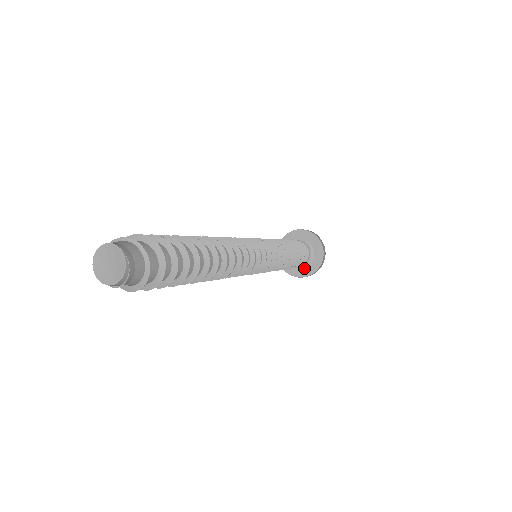
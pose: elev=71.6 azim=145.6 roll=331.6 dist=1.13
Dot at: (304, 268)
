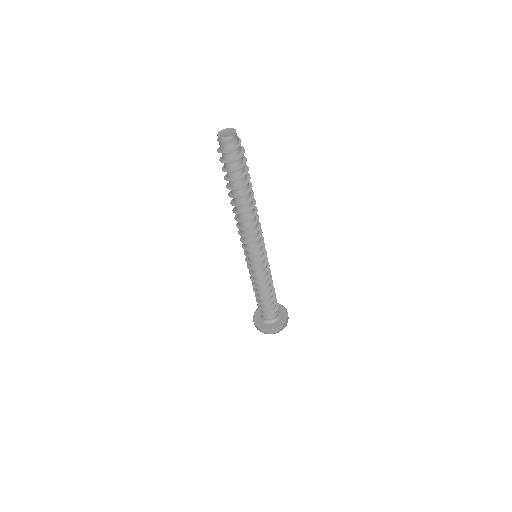
Dot at: (269, 324)
